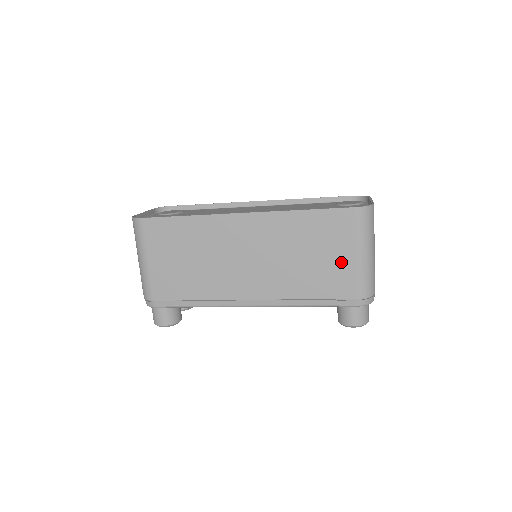
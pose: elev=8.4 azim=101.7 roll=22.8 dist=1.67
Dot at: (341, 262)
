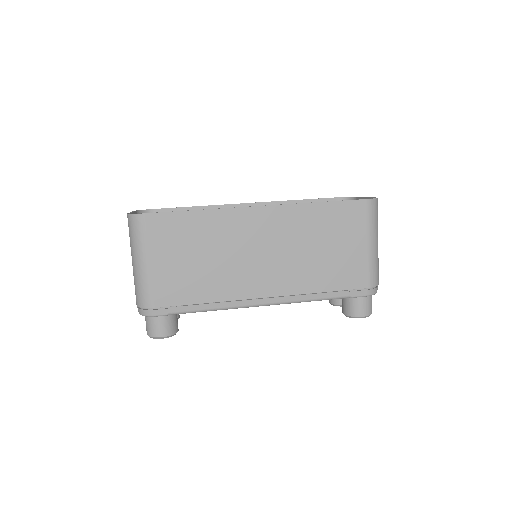
Dot at: (353, 253)
